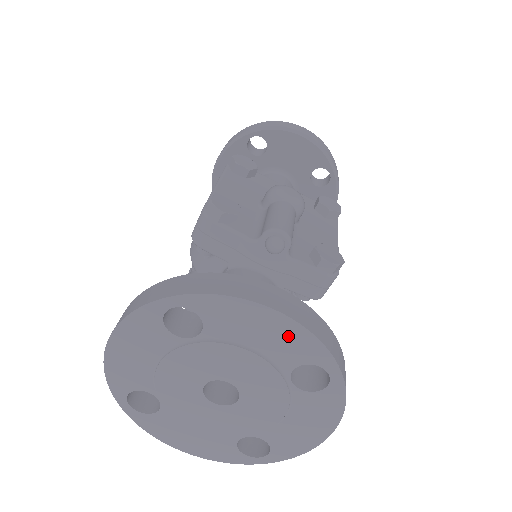
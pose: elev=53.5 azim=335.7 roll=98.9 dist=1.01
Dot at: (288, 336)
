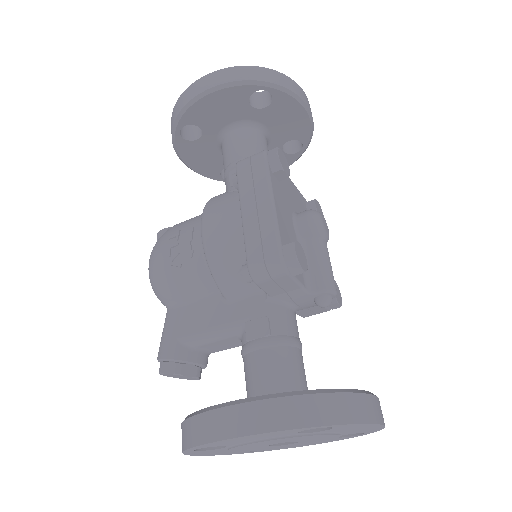
Dot at: (370, 429)
